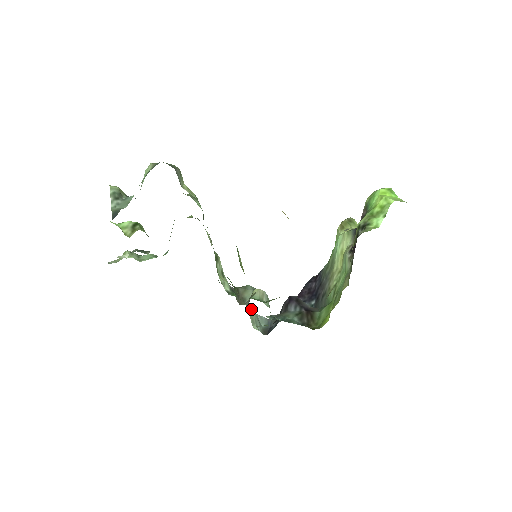
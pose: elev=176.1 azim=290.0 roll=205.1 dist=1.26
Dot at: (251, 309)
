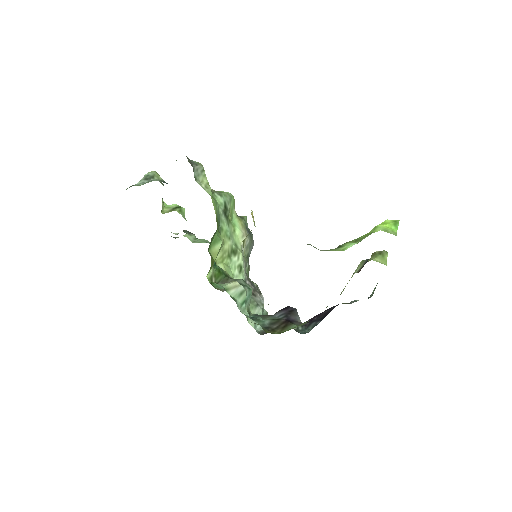
Dot at: (256, 307)
